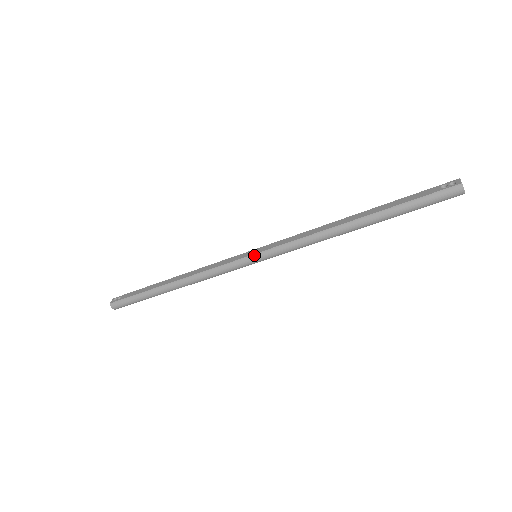
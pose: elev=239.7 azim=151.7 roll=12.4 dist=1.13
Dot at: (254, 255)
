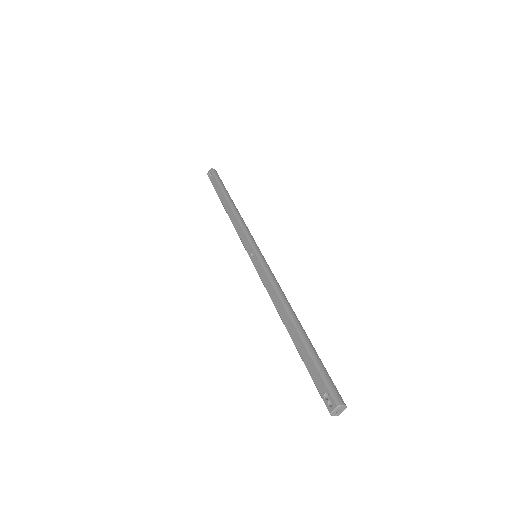
Dot at: occluded
